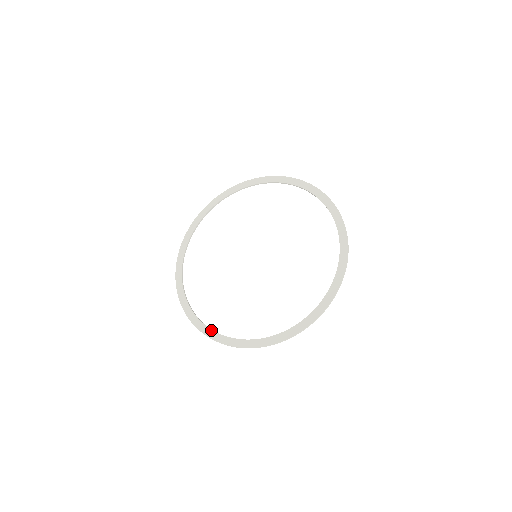
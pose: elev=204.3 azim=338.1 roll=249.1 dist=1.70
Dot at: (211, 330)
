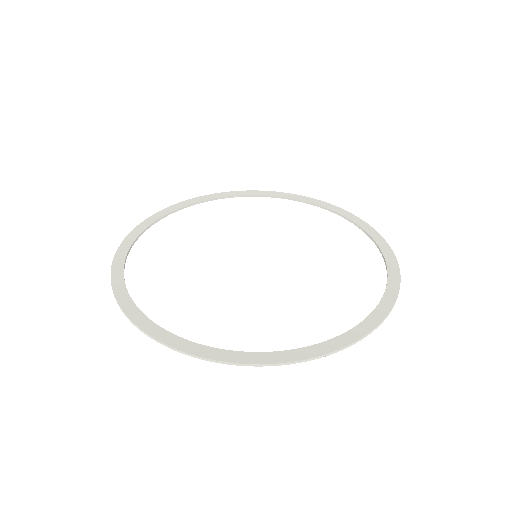
Dot at: (202, 345)
